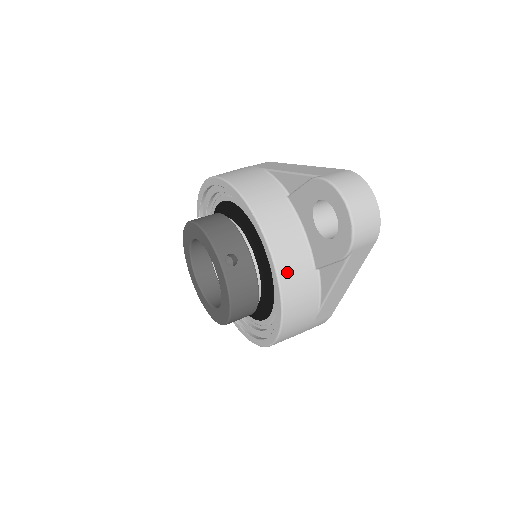
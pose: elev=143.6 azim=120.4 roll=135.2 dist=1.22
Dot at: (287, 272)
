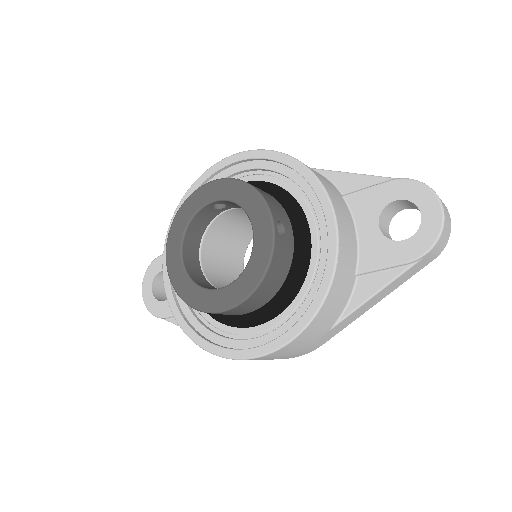
Dot at: (342, 261)
